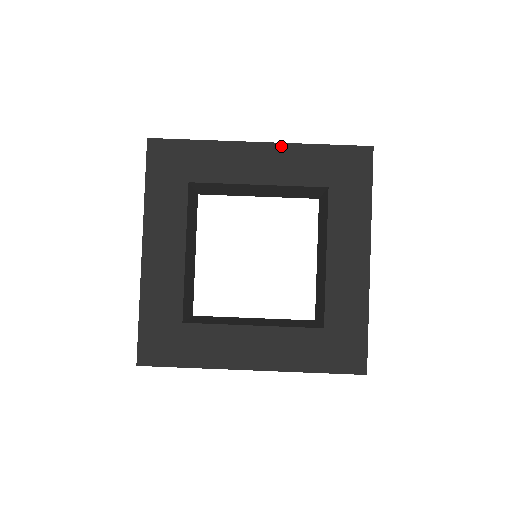
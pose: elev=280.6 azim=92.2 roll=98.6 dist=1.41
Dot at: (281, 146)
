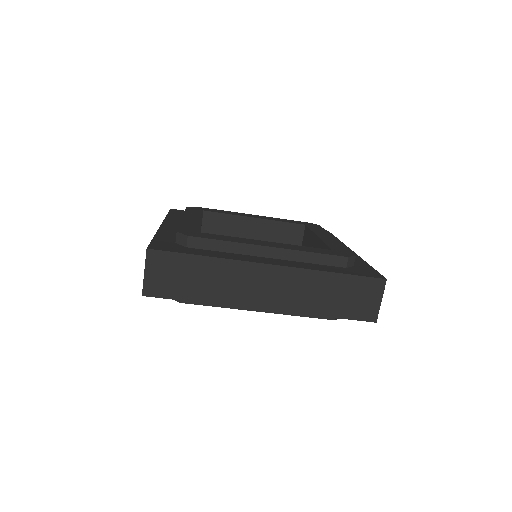
Dot at: (284, 311)
